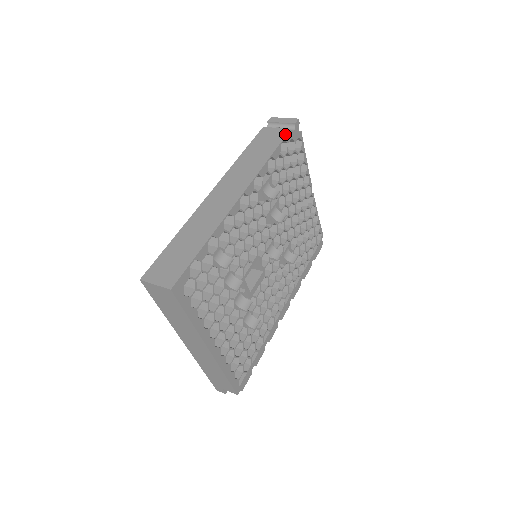
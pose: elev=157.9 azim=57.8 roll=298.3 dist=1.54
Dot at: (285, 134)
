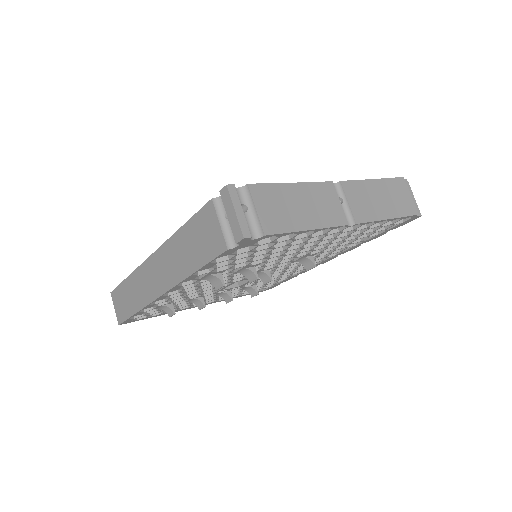
Dot at: (218, 252)
